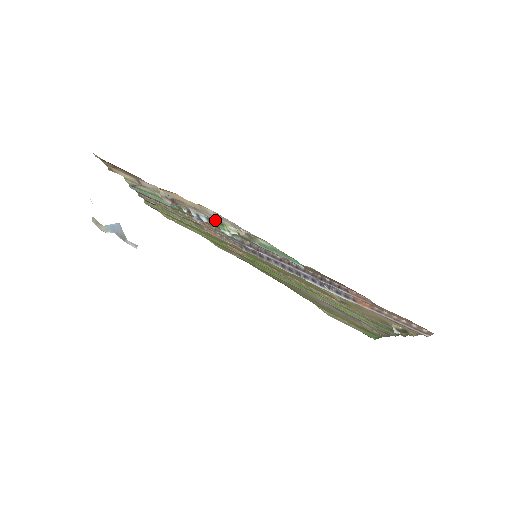
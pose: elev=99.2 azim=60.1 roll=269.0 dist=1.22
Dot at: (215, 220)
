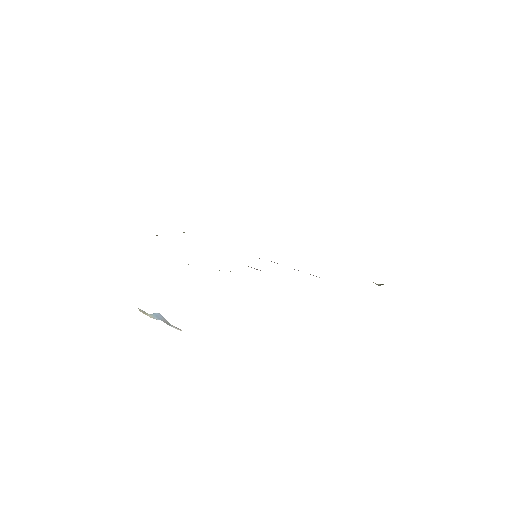
Dot at: occluded
